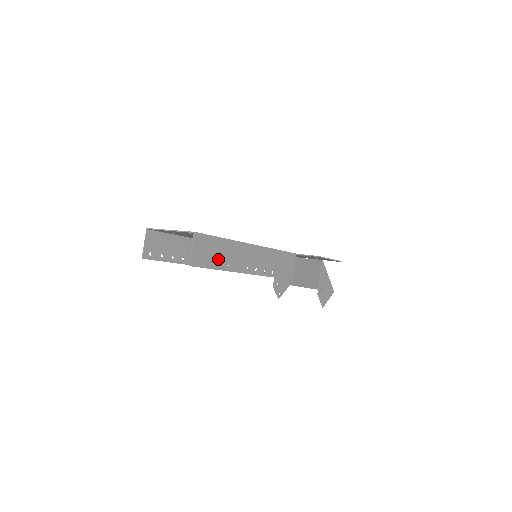
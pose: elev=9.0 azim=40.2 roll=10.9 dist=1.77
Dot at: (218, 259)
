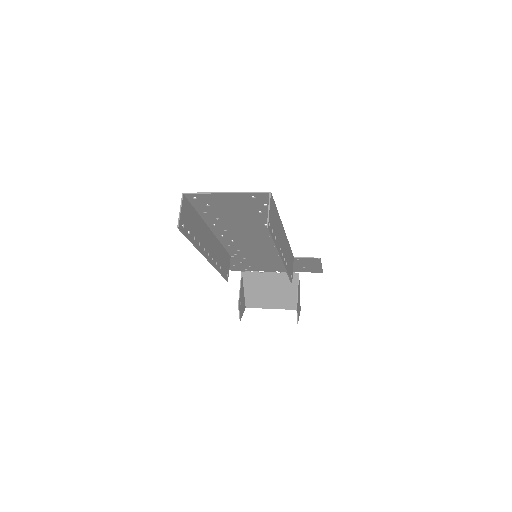
Dot at: (275, 232)
